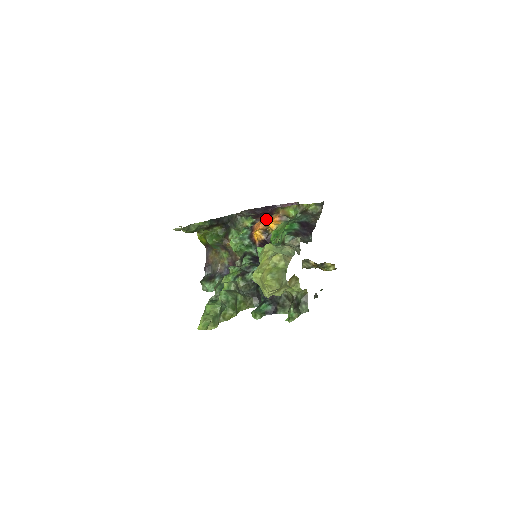
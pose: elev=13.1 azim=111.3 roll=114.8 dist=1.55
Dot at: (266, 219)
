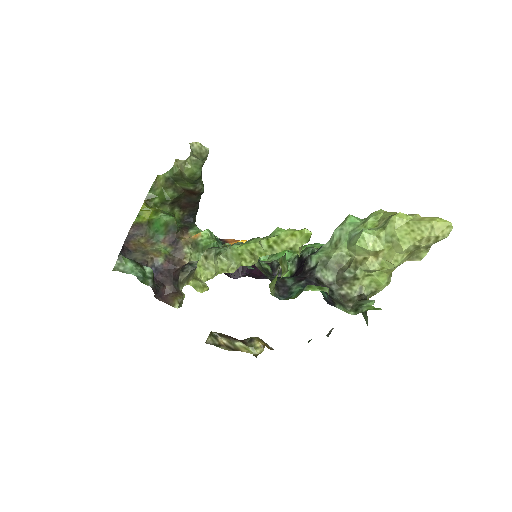
Dot at: occluded
